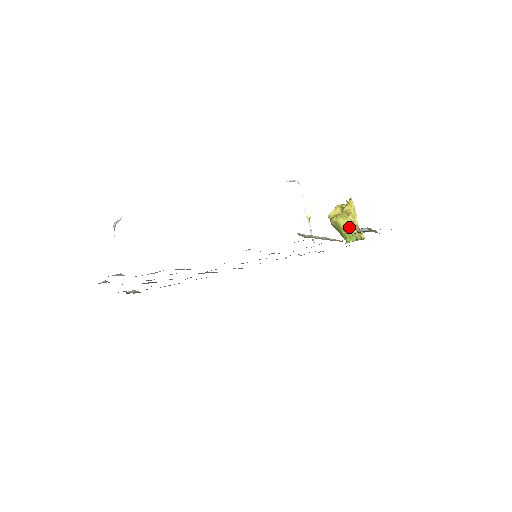
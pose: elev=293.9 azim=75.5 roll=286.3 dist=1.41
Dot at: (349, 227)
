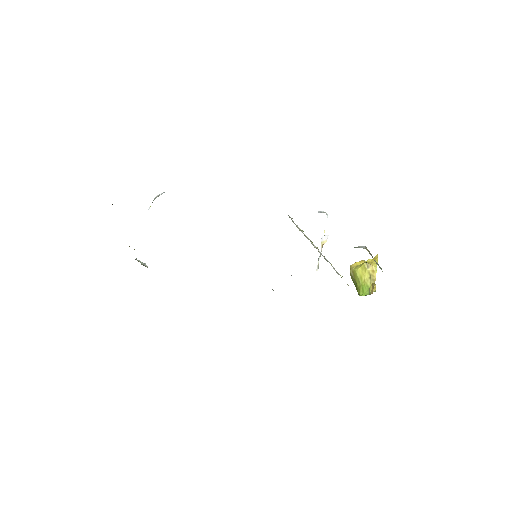
Dot at: (365, 279)
